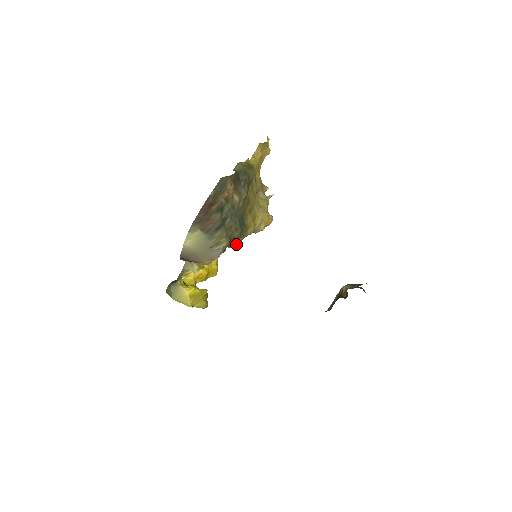
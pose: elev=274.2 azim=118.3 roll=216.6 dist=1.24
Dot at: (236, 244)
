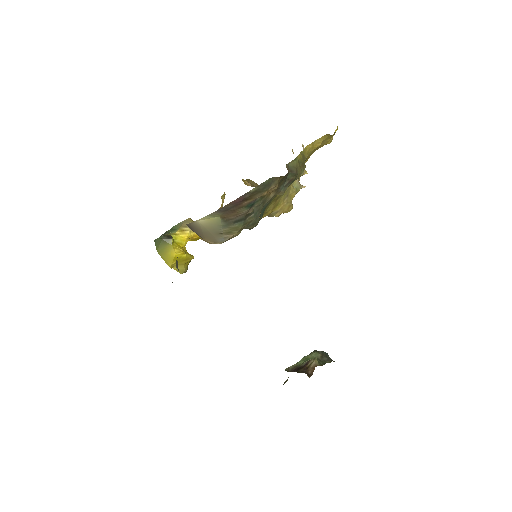
Dot at: occluded
